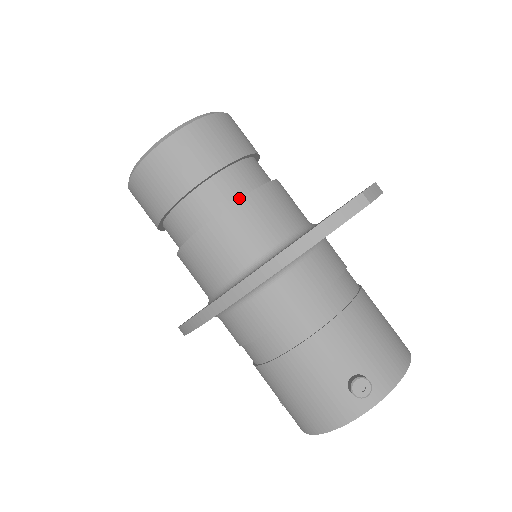
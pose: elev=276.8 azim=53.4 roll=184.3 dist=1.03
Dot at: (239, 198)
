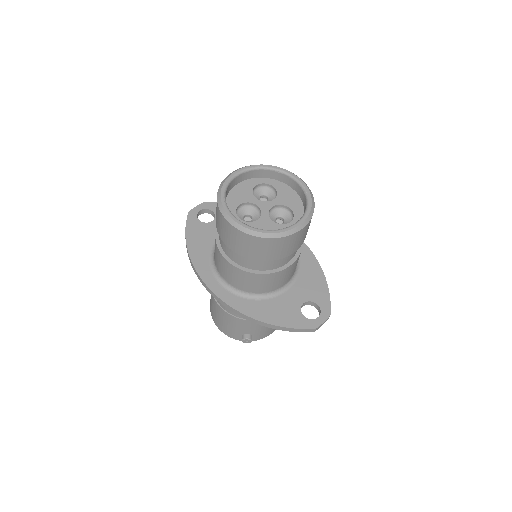
Dot at: (270, 269)
